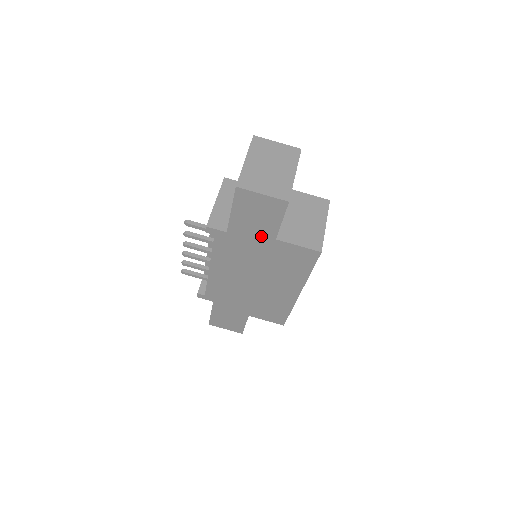
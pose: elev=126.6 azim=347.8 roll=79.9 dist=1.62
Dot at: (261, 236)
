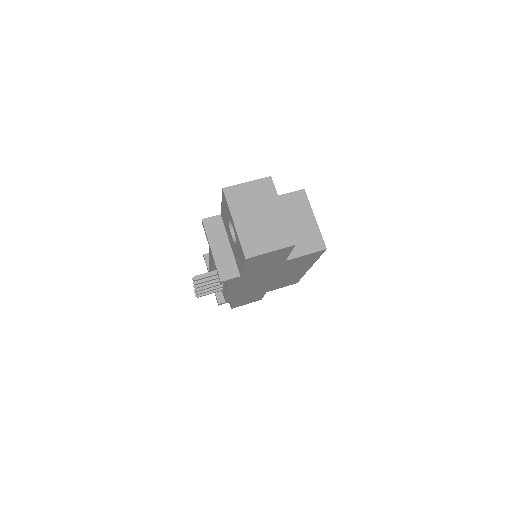
Dot at: (272, 265)
